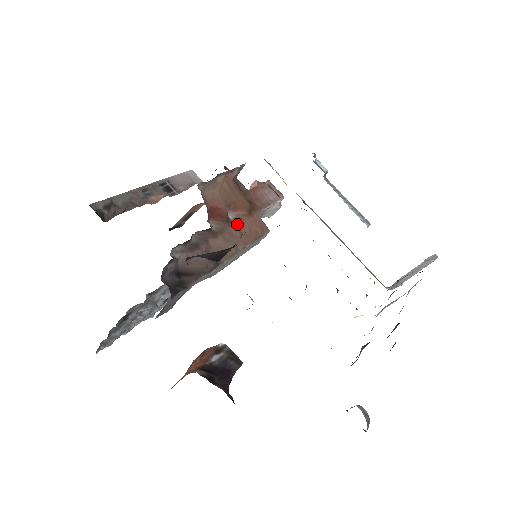
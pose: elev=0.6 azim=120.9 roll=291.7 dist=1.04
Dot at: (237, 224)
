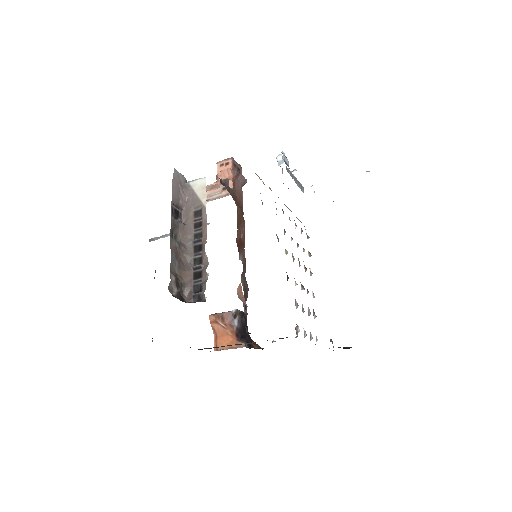
Dot at: occluded
